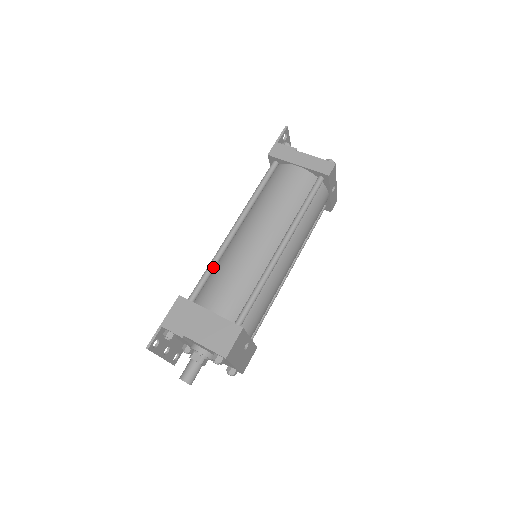
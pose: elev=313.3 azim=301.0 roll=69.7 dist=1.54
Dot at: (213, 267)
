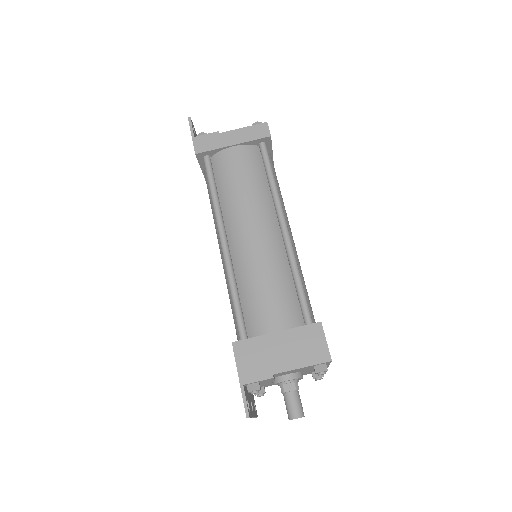
Dot at: (237, 292)
